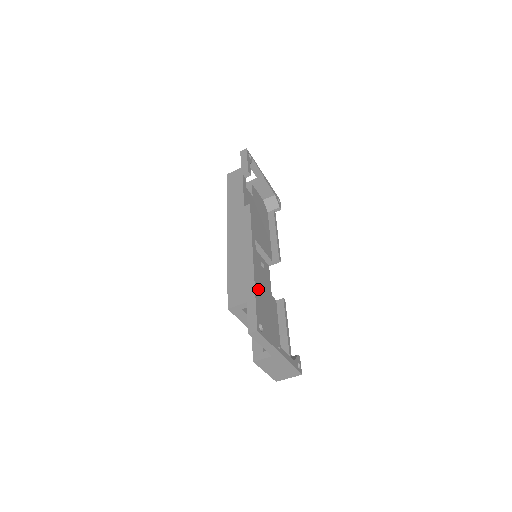
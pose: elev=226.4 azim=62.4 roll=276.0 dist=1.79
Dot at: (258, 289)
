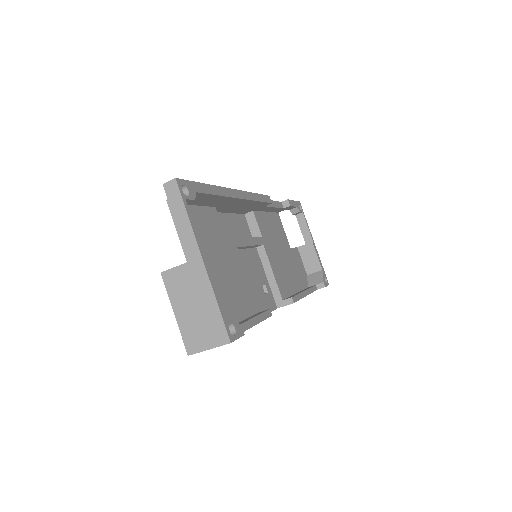
Dot at: (232, 256)
